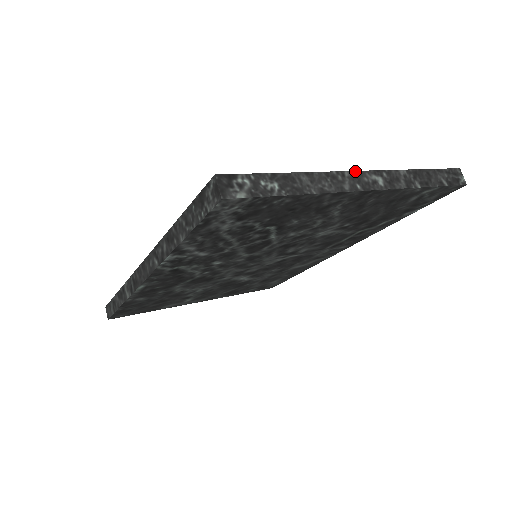
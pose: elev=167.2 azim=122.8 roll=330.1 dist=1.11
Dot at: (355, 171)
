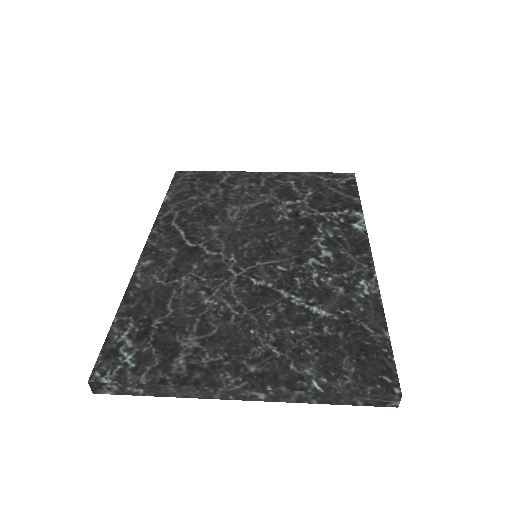
Dot at: (233, 388)
